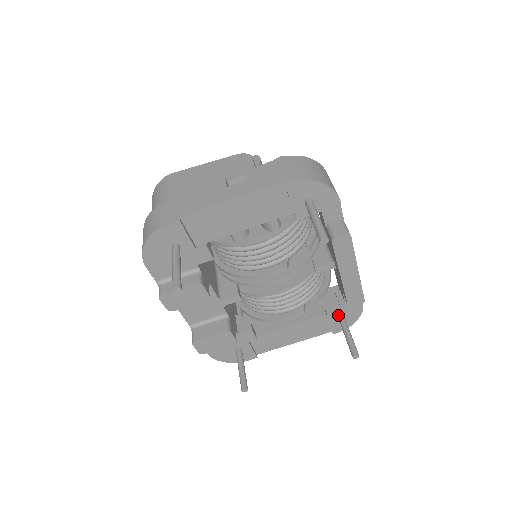
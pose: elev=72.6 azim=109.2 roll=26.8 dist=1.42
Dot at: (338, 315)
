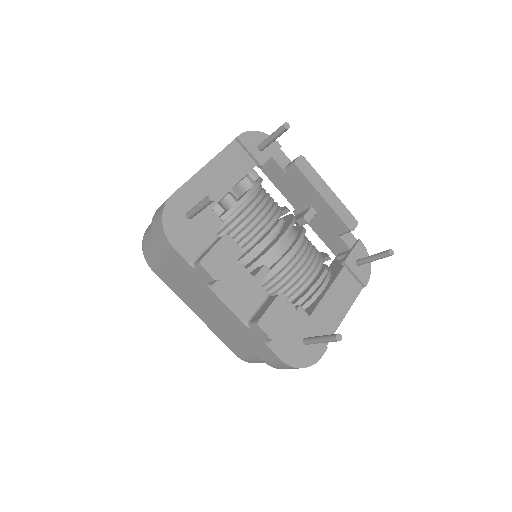
Dot at: (353, 260)
